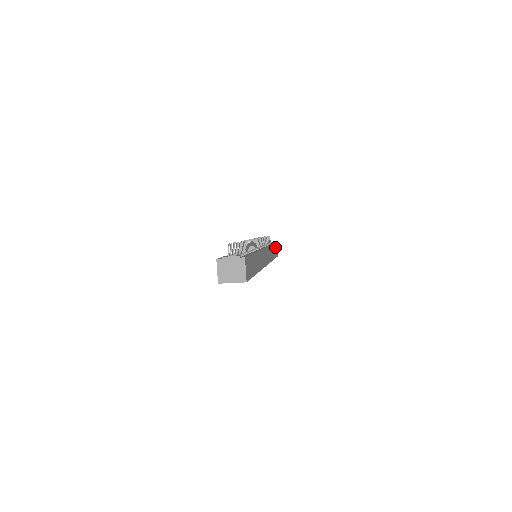
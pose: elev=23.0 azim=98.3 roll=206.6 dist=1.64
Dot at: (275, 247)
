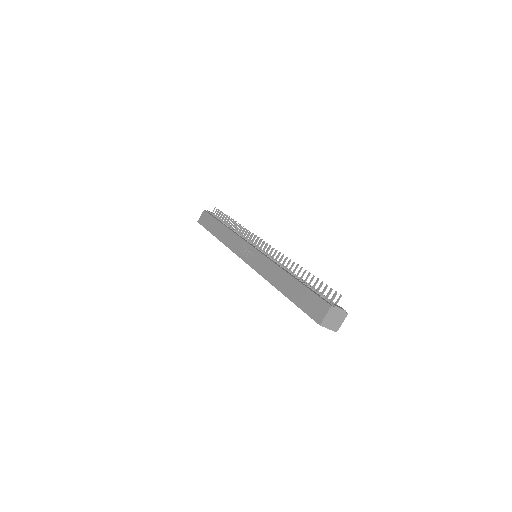
Dot at: occluded
